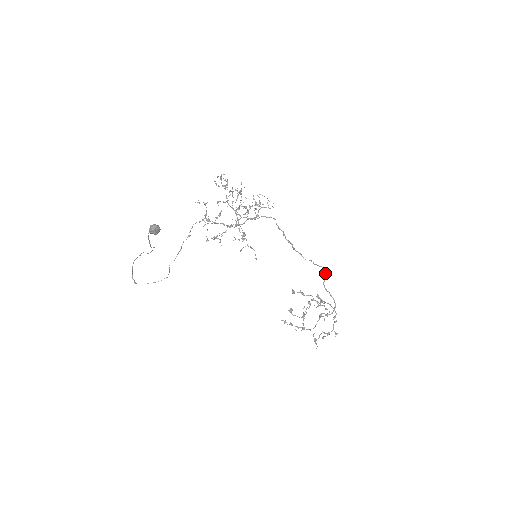
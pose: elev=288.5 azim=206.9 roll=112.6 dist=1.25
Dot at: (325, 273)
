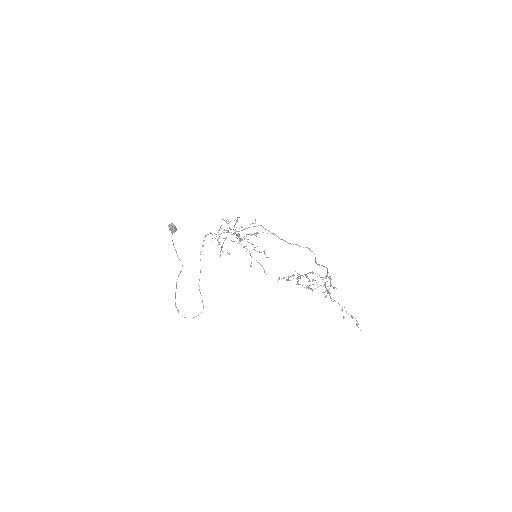
Dot at: occluded
